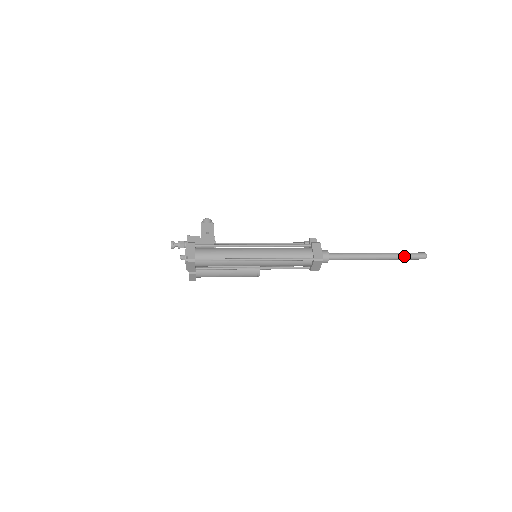
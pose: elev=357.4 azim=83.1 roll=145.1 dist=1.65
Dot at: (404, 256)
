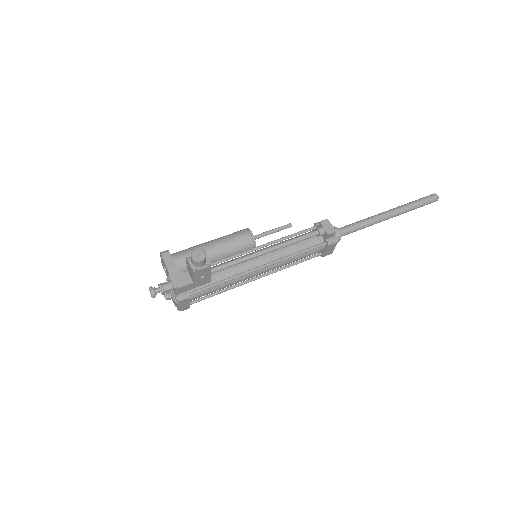
Dot at: occluded
